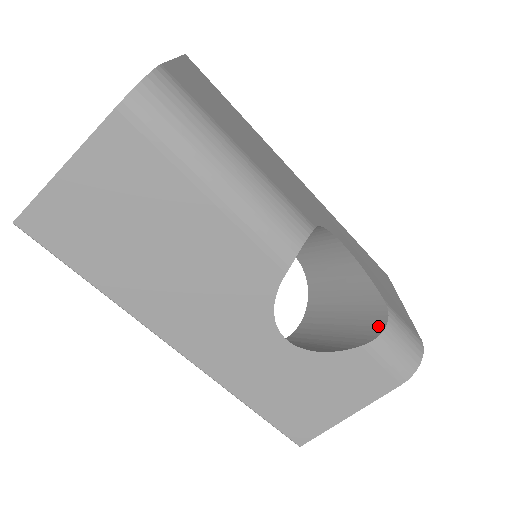
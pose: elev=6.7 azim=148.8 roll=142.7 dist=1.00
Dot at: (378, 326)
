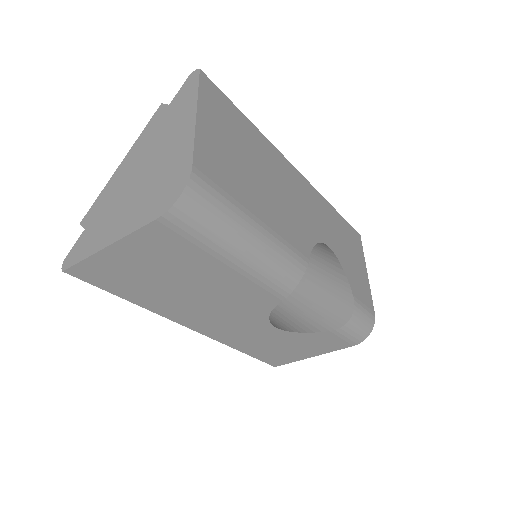
Dot at: (345, 315)
